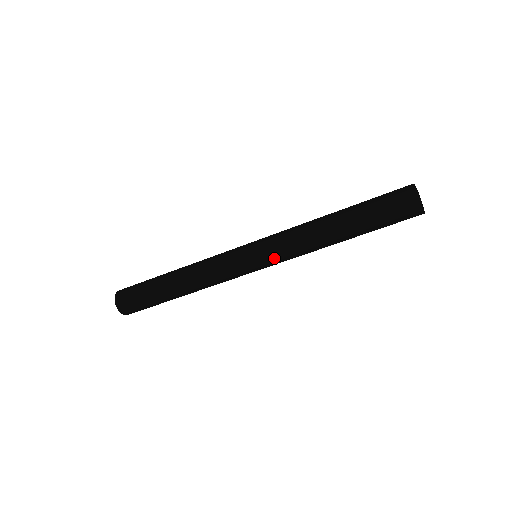
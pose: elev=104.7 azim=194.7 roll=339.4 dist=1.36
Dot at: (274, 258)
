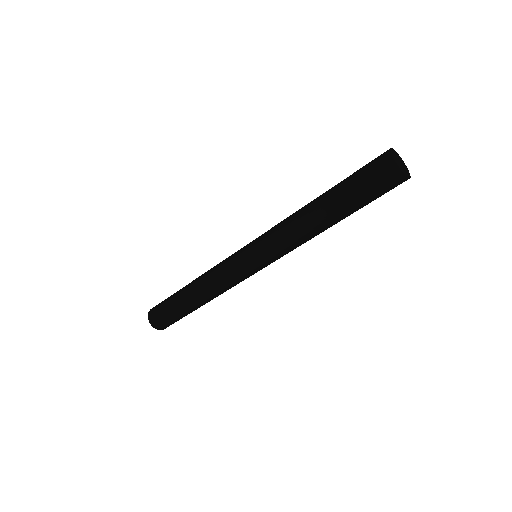
Dot at: occluded
